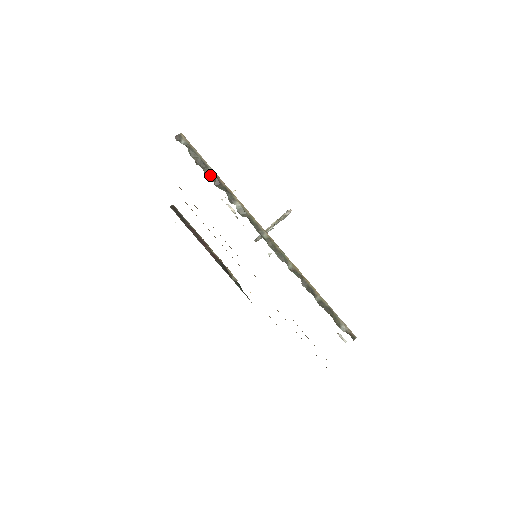
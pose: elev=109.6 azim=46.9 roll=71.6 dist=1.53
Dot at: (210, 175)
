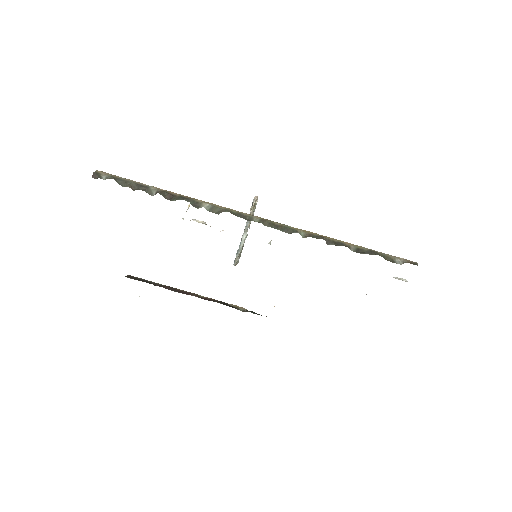
Dot at: (156, 193)
